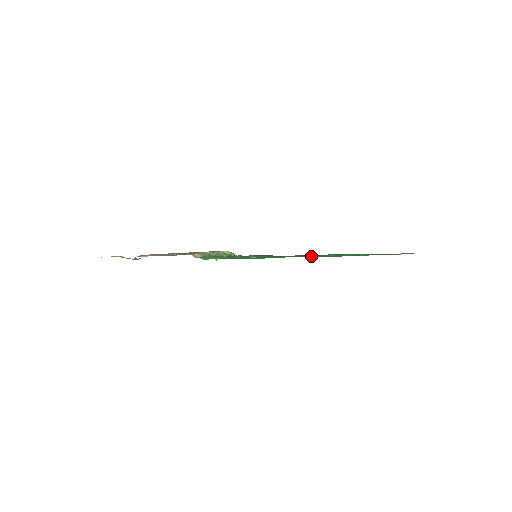
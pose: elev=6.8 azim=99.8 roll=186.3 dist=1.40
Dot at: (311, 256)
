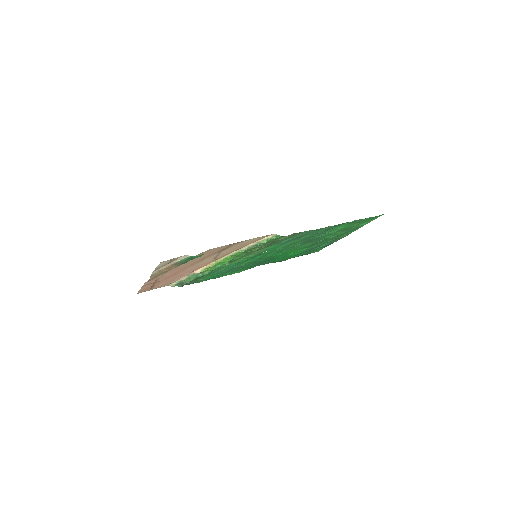
Dot at: (300, 244)
